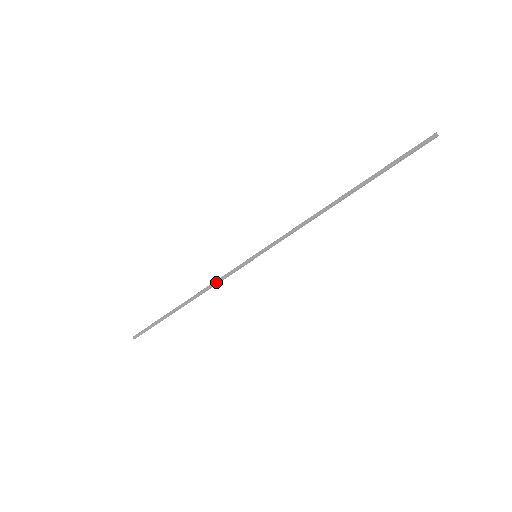
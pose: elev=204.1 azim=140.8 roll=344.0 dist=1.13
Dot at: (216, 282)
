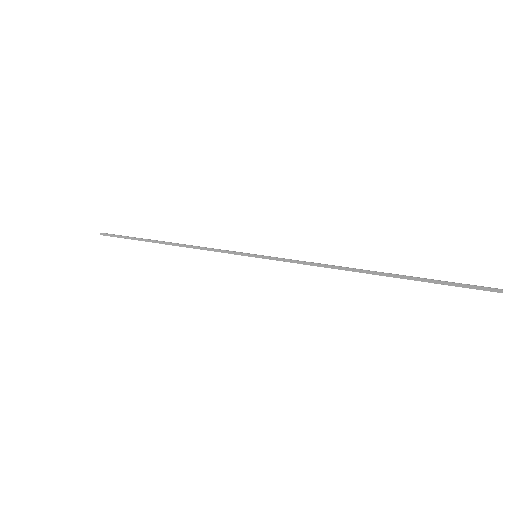
Dot at: (205, 249)
